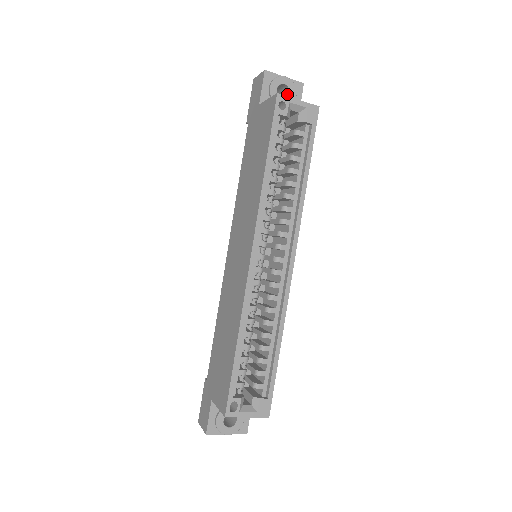
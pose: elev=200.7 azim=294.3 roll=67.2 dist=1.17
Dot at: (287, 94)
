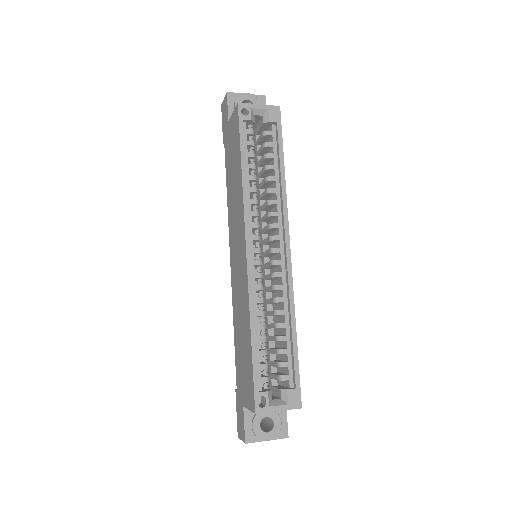
Dot at: occluded
